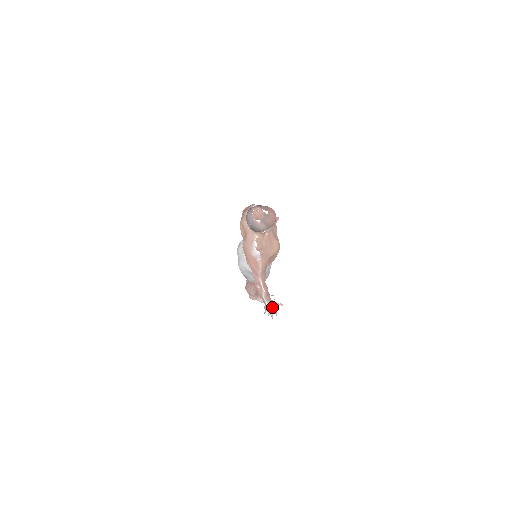
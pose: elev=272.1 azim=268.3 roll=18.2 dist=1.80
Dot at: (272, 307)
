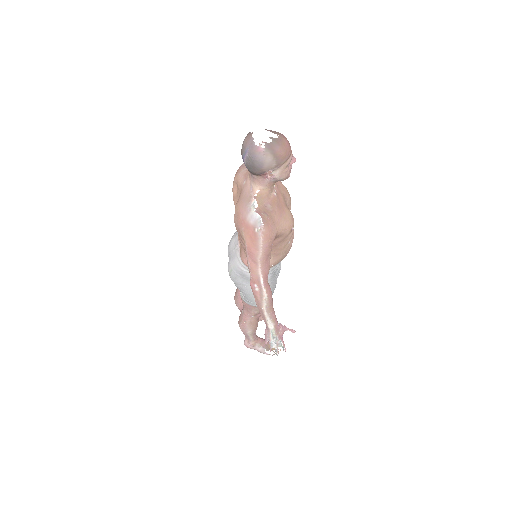
Dot at: (277, 332)
